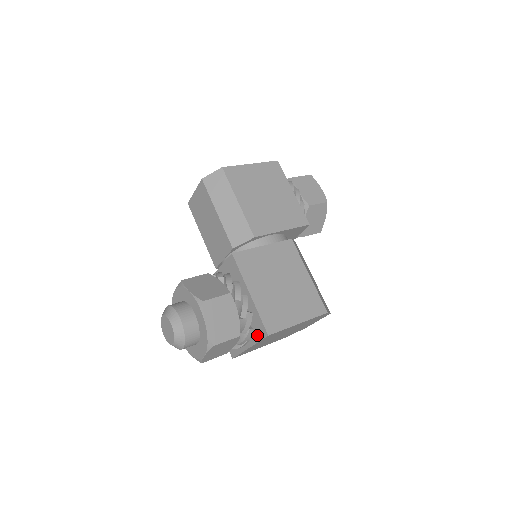
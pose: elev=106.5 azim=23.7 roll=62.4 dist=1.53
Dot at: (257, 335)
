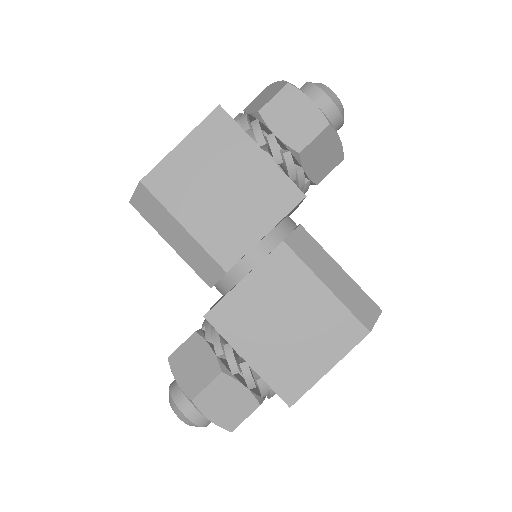
Dot at: occluded
